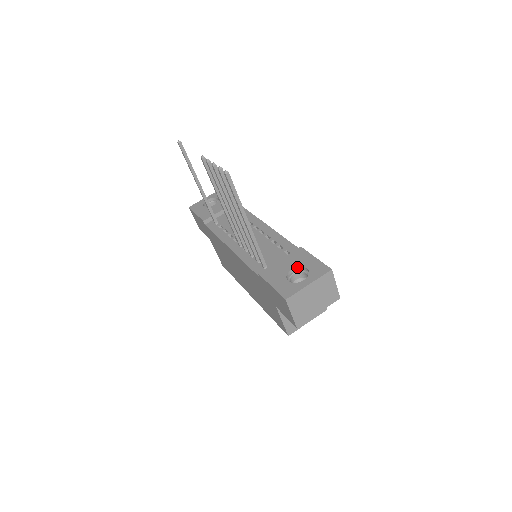
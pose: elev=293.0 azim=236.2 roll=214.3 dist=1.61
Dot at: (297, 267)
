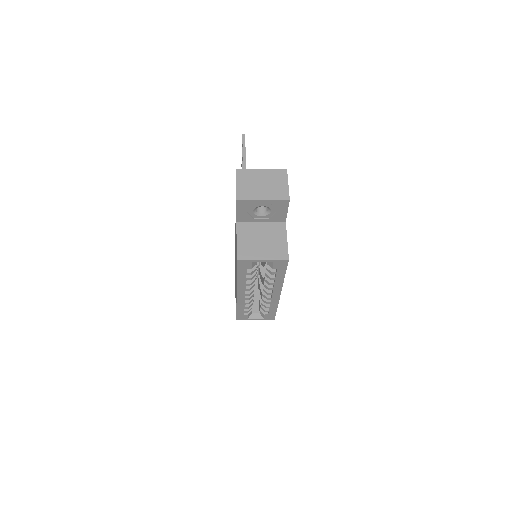
Dot at: occluded
